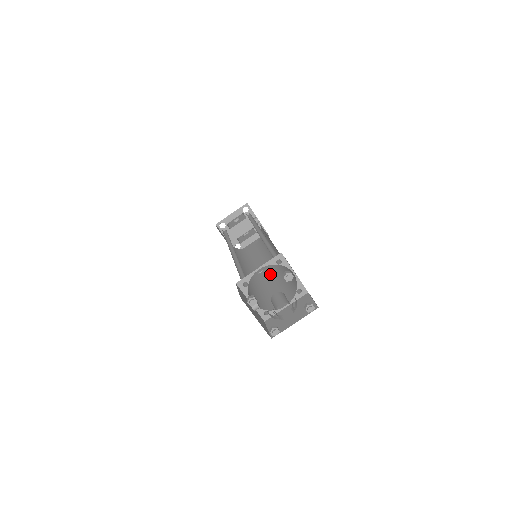
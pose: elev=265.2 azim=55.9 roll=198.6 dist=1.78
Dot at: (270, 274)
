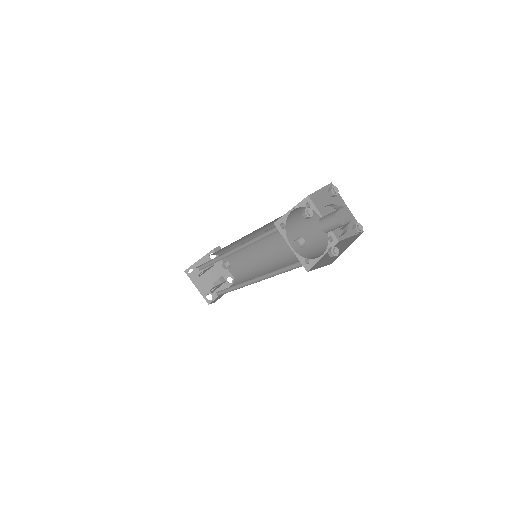
Dot at: occluded
